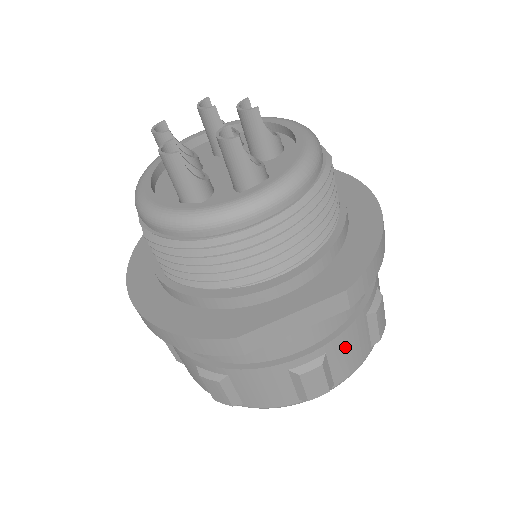
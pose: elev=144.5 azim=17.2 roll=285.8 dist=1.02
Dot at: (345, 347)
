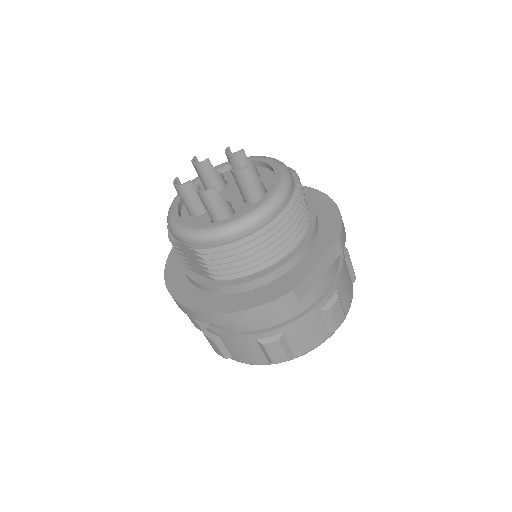
Dot at: (344, 284)
